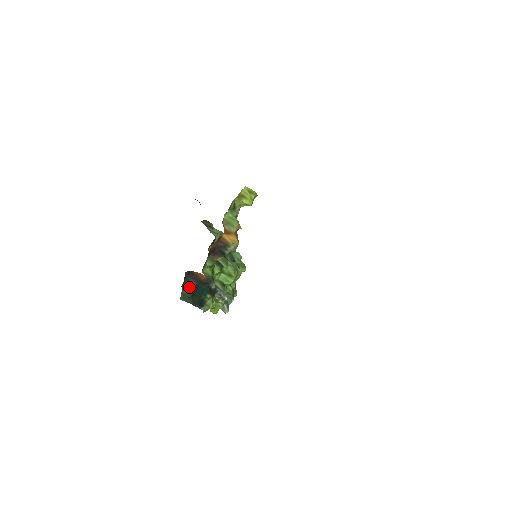
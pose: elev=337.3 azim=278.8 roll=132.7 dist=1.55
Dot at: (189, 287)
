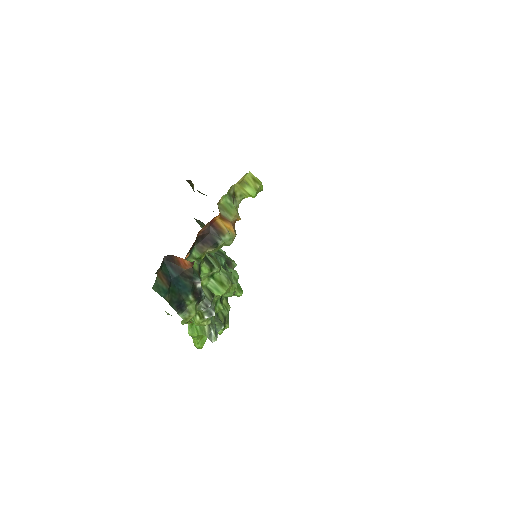
Dot at: (166, 277)
